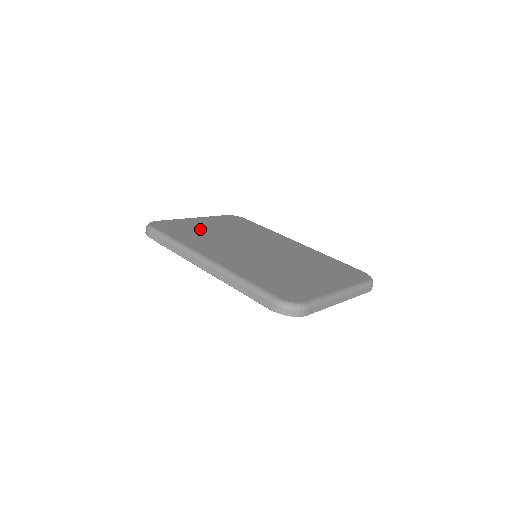
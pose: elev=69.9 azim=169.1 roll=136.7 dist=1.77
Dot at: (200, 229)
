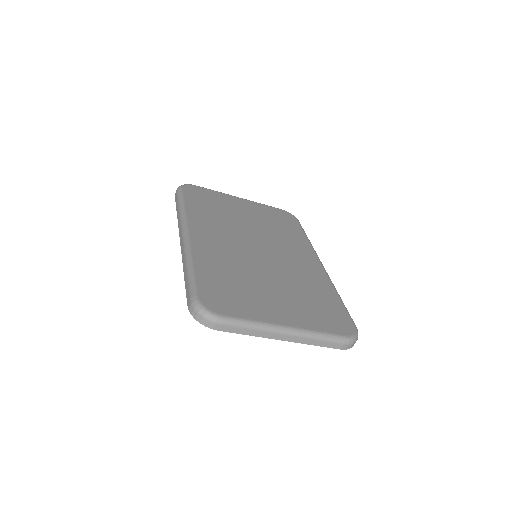
Dot at: (227, 208)
